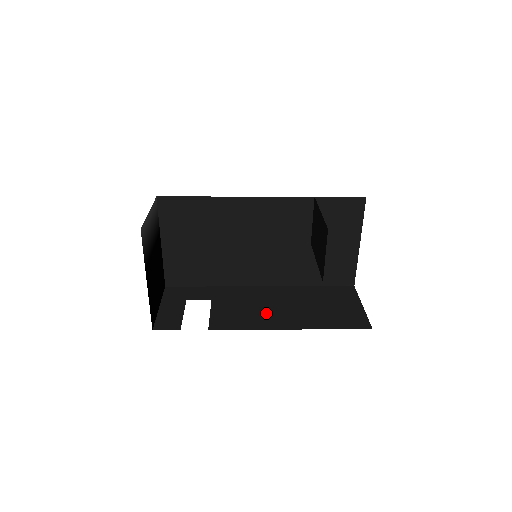
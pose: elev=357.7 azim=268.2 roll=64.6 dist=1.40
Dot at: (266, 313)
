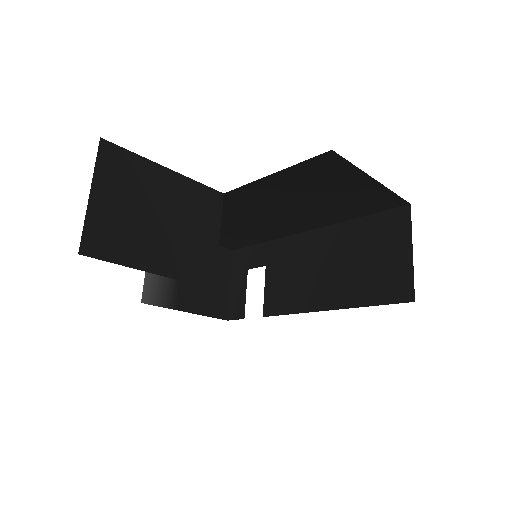
Dot at: (308, 283)
